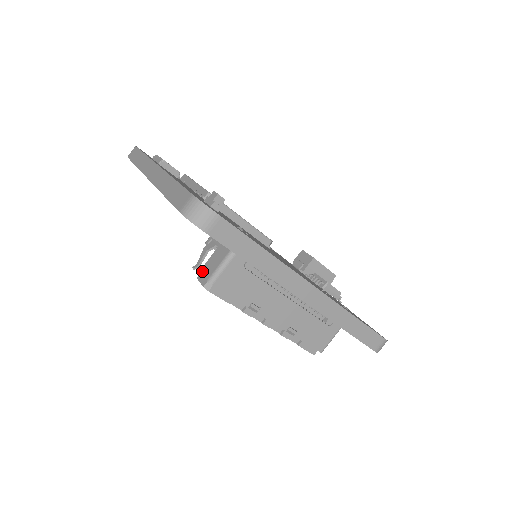
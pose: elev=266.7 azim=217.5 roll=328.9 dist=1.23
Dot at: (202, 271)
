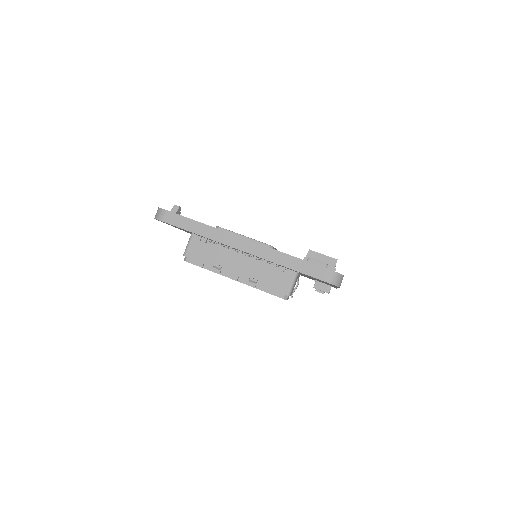
Dot at: occluded
